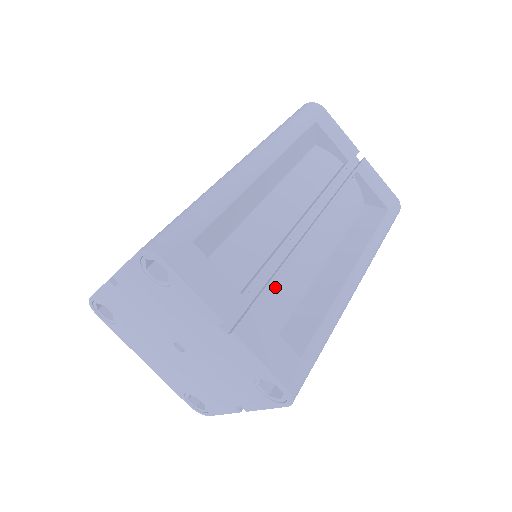
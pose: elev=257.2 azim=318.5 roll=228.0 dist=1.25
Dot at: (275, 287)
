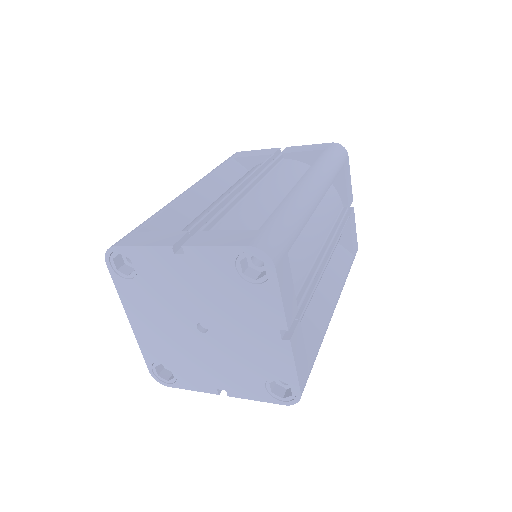
Dot at: occluded
